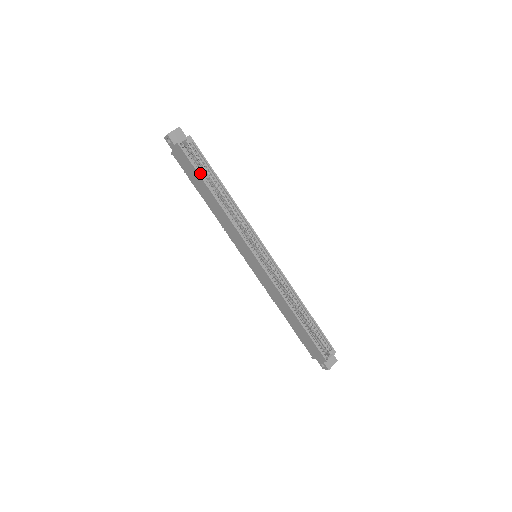
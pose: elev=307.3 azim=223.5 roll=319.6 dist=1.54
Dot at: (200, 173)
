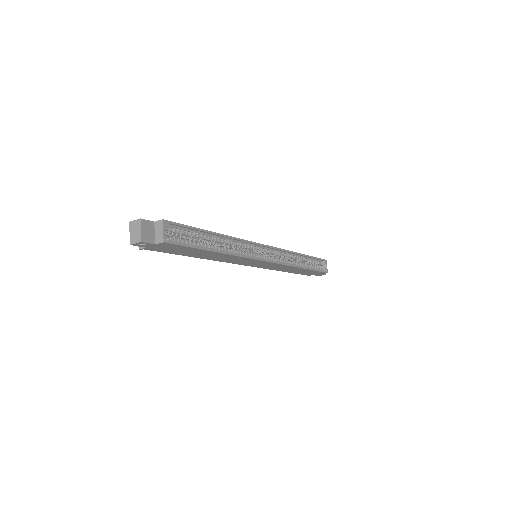
Dot at: (195, 245)
